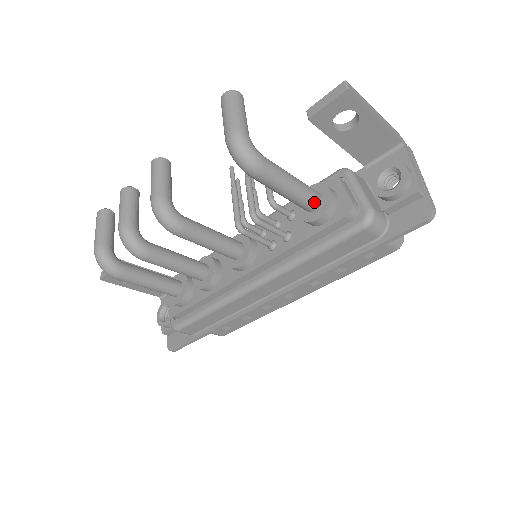
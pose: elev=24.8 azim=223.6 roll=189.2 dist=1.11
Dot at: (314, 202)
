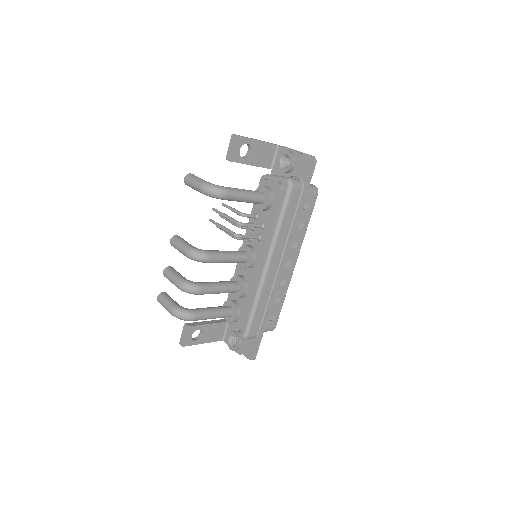
Dot at: (261, 195)
